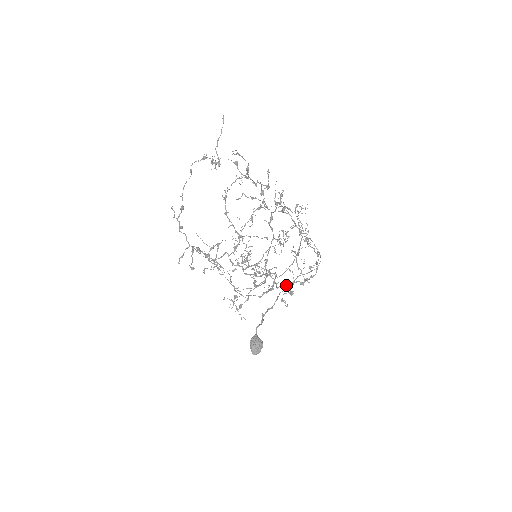
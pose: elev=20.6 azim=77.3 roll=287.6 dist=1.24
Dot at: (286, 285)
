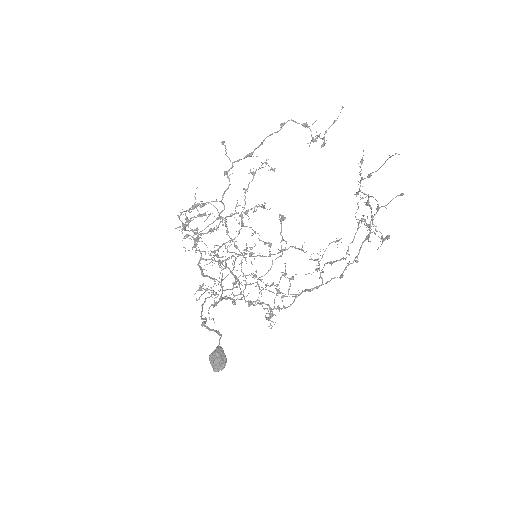
Dot at: (205, 298)
